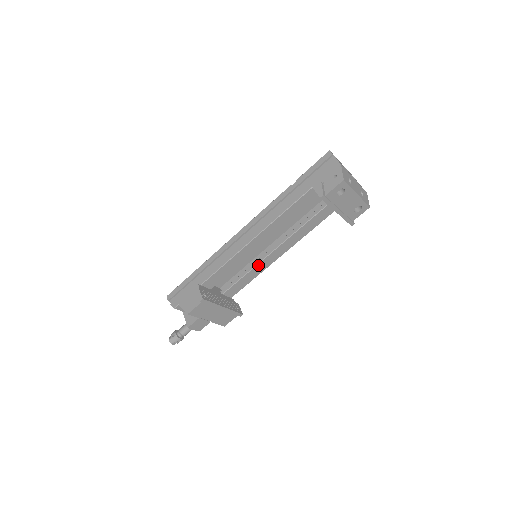
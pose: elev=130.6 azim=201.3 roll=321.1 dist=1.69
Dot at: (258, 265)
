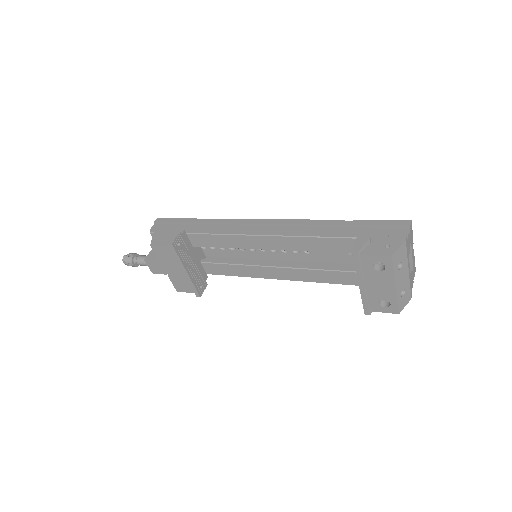
Dot at: (252, 267)
